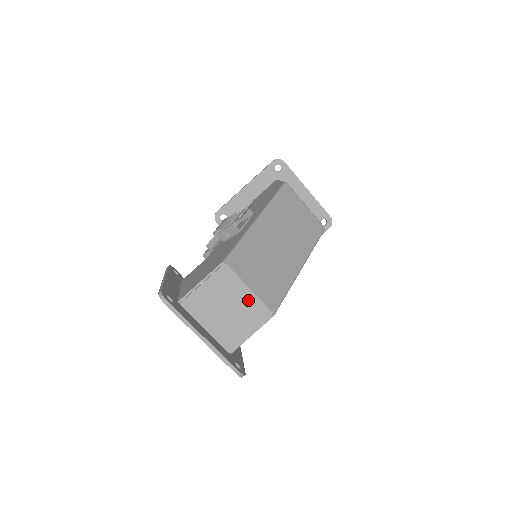
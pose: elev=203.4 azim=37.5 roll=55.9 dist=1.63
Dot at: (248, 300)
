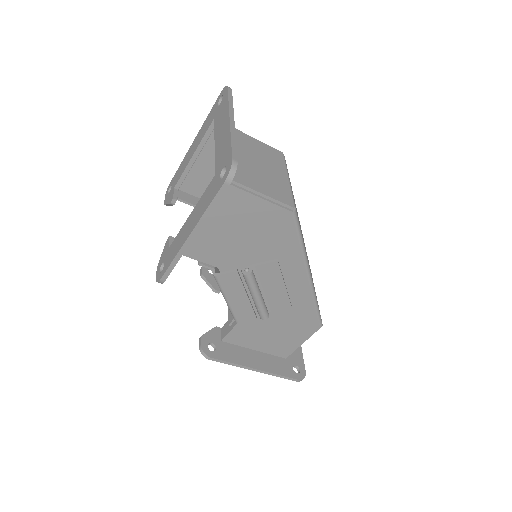
Dot at: (281, 180)
